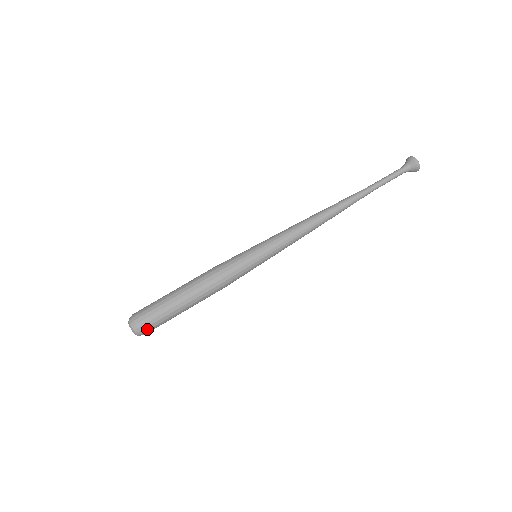
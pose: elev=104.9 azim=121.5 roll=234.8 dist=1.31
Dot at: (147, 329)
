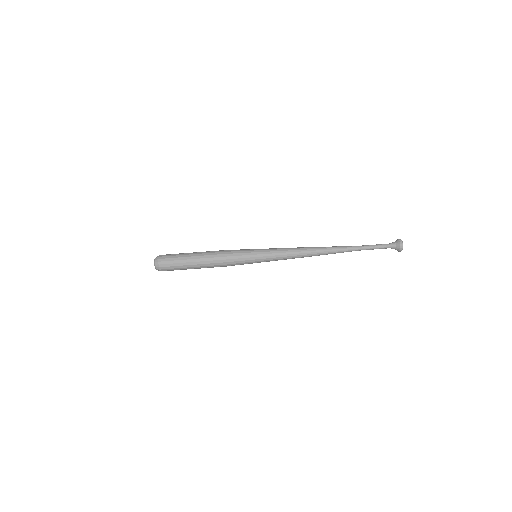
Dot at: occluded
